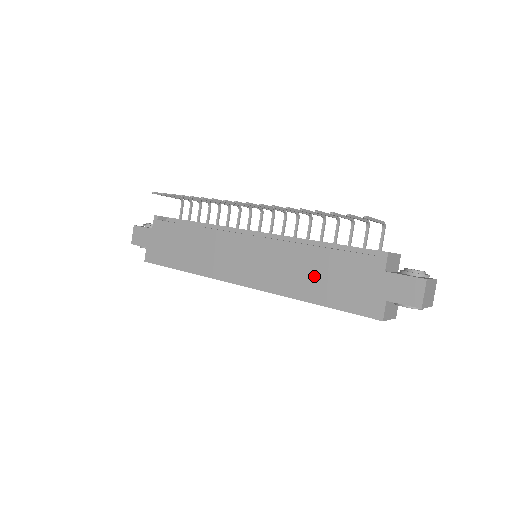
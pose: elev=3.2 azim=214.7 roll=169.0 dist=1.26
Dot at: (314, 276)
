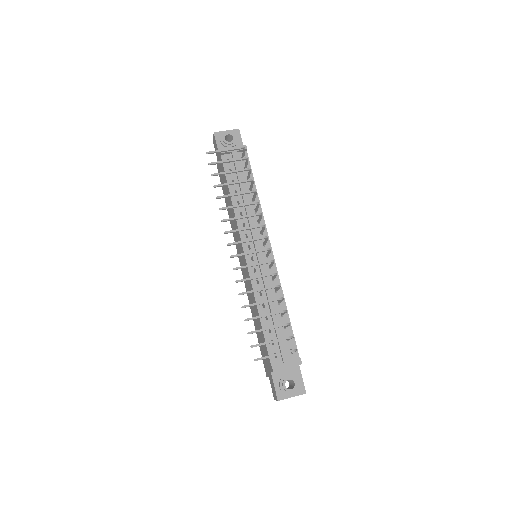
Dot at: (256, 321)
